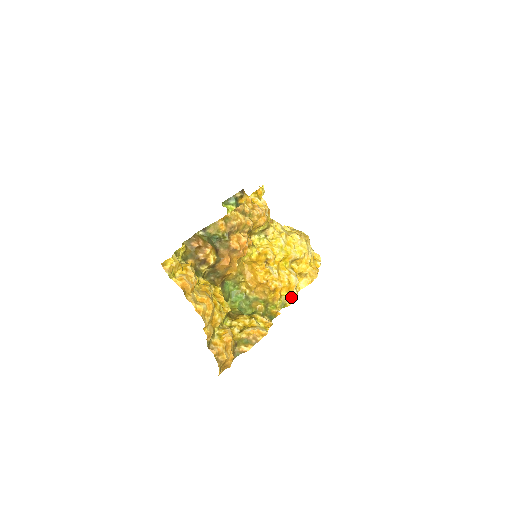
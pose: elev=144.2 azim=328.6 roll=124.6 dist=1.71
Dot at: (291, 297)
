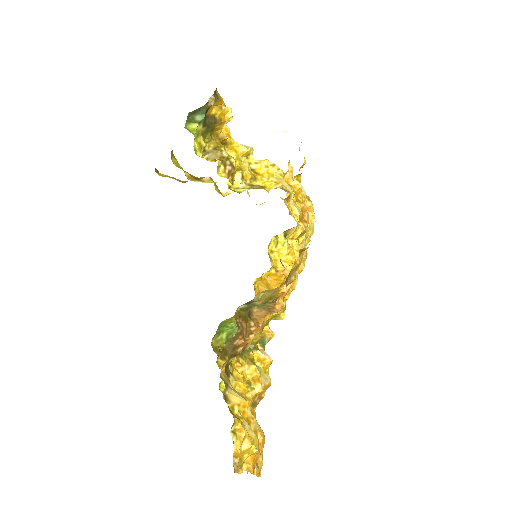
Dot at: occluded
